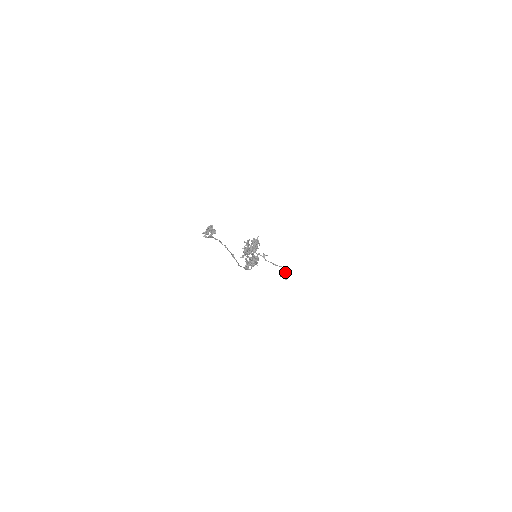
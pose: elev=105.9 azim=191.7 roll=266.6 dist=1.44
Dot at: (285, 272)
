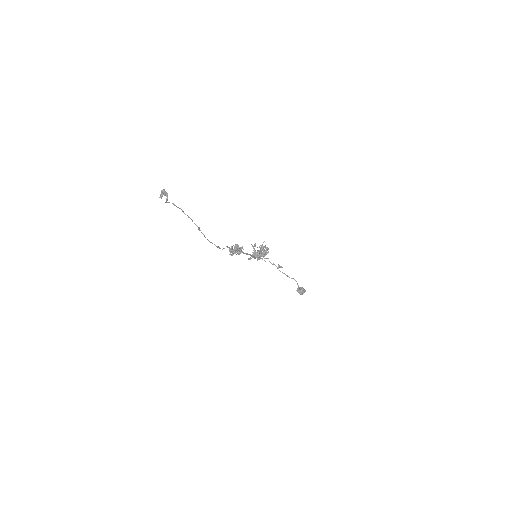
Dot at: (298, 286)
